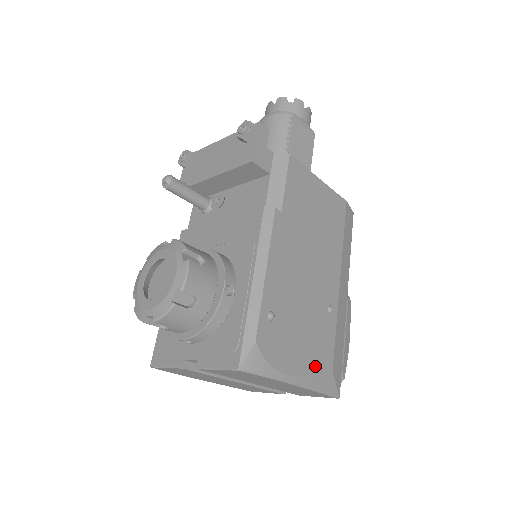
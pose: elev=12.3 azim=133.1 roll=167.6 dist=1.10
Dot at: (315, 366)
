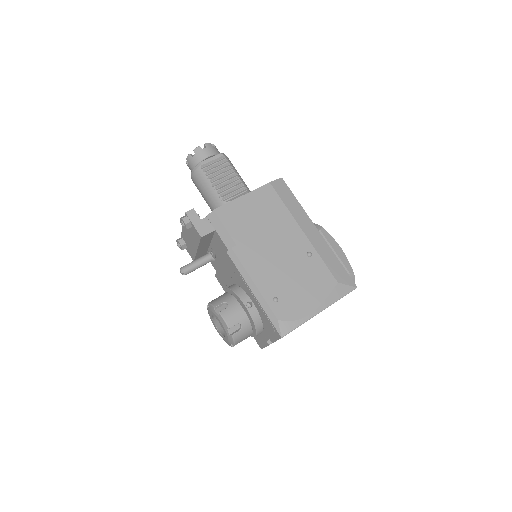
Dot at: (324, 292)
